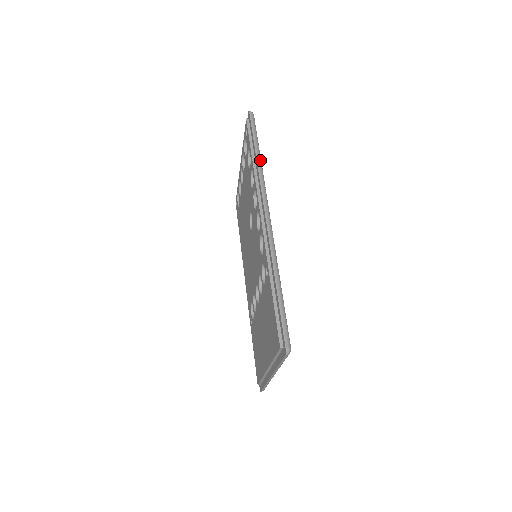
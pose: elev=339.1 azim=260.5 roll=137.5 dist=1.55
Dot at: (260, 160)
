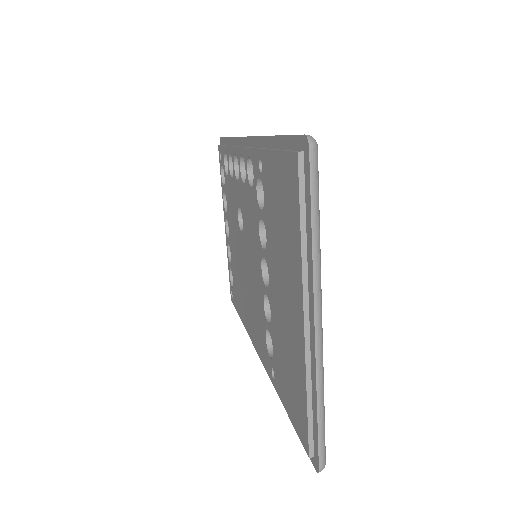
Dot at: occluded
